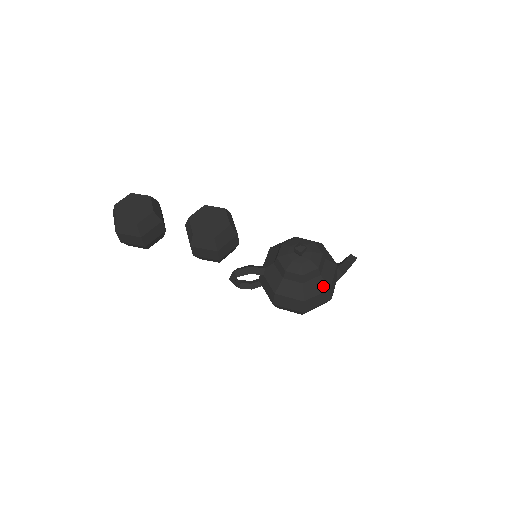
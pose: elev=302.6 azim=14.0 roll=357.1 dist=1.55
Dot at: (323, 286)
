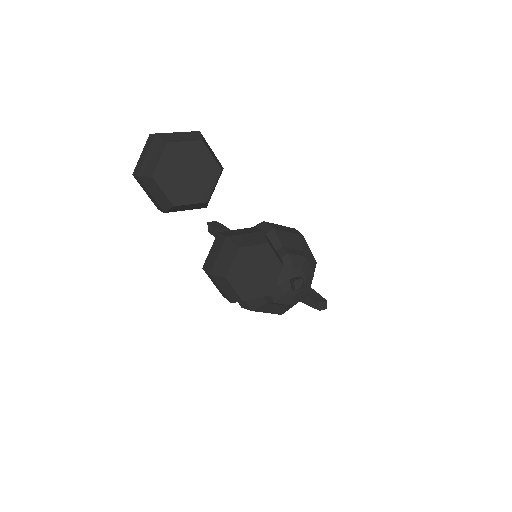
Dot at: (279, 311)
